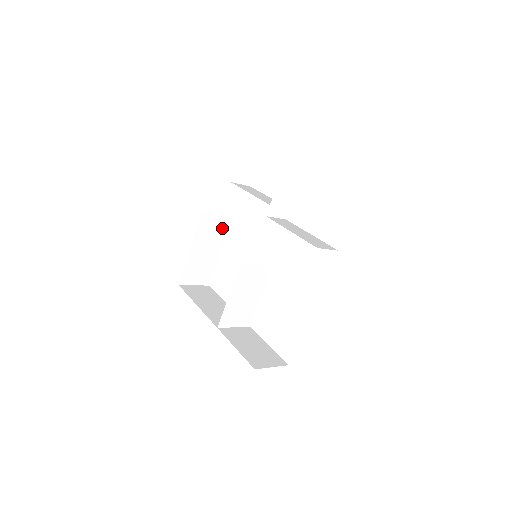
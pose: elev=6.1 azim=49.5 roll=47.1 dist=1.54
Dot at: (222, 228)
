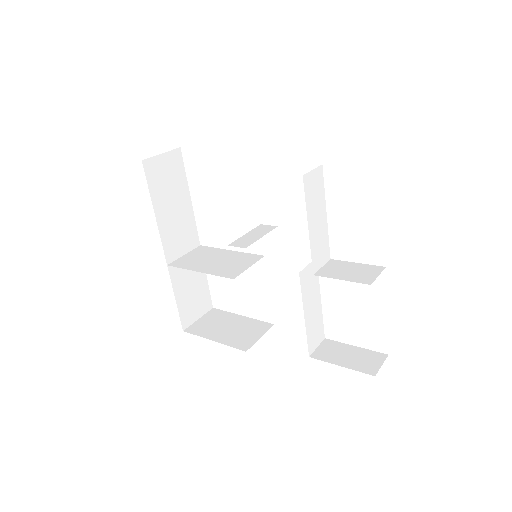
Dot at: occluded
